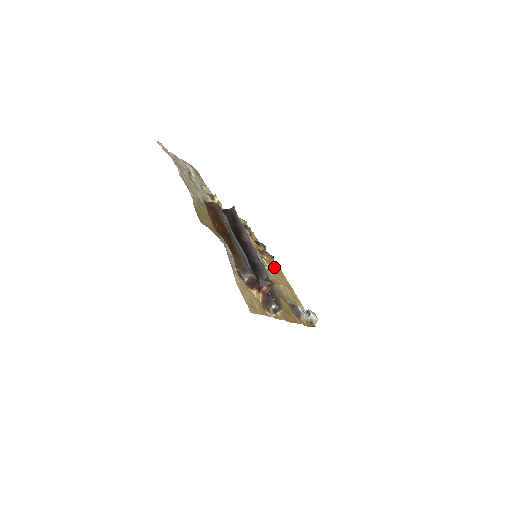
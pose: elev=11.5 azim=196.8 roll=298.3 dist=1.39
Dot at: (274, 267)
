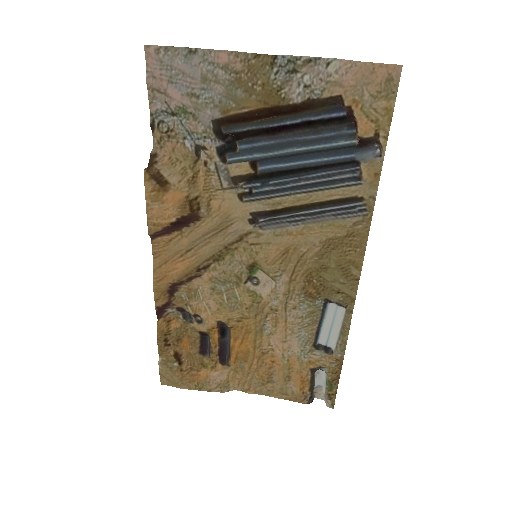
Dot at: (238, 360)
